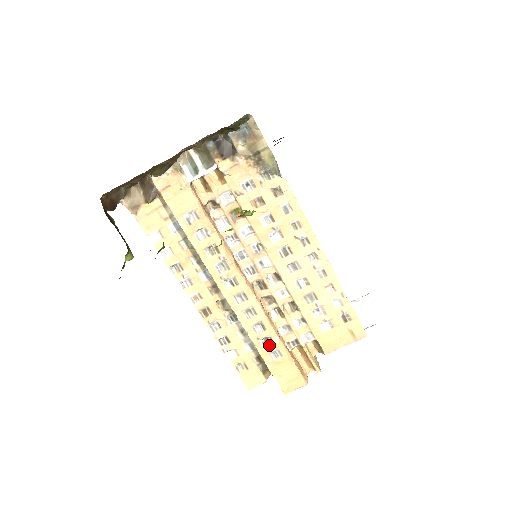
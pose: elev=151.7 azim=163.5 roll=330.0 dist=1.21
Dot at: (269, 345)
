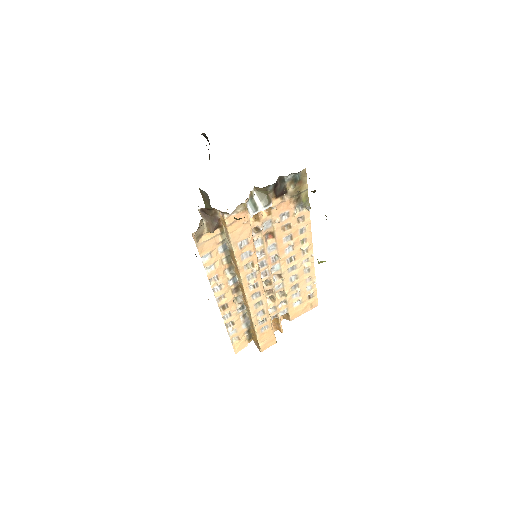
Dot at: (263, 323)
